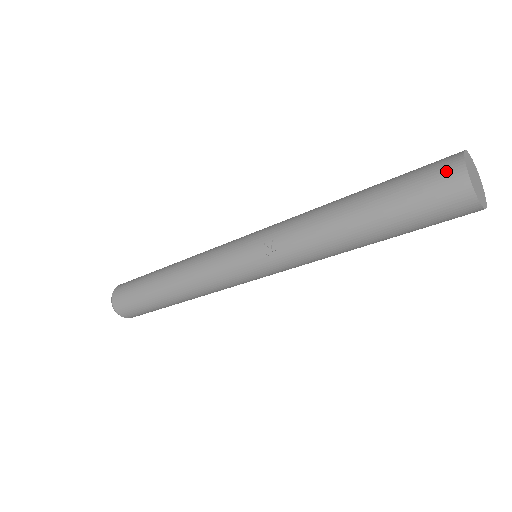
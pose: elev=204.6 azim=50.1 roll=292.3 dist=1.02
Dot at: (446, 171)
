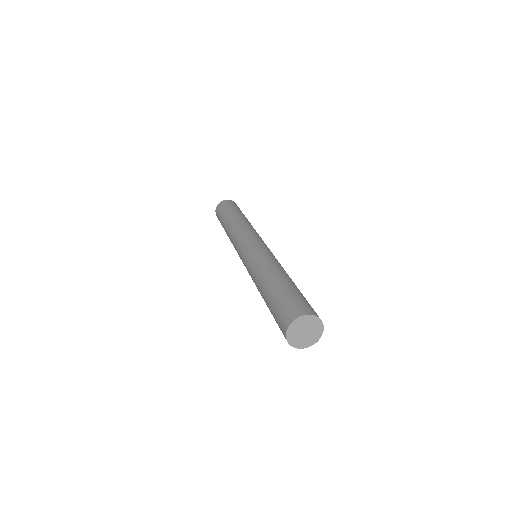
Dot at: (285, 320)
